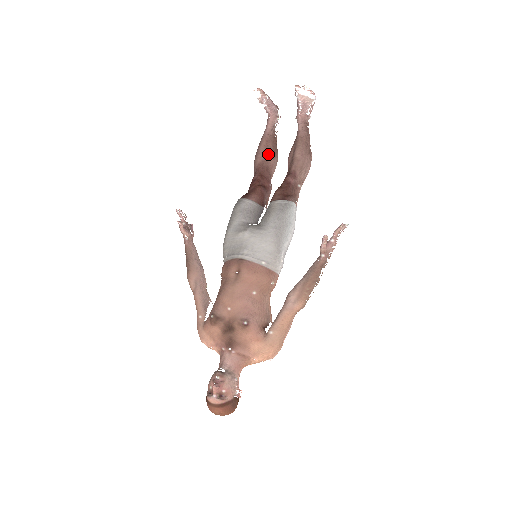
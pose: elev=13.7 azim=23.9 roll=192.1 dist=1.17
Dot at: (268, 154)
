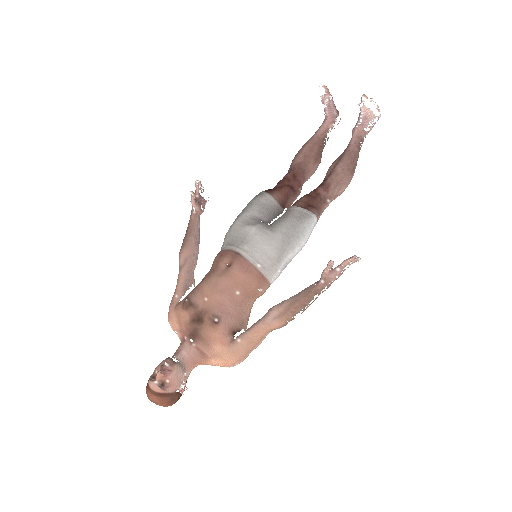
Dot at: (310, 157)
